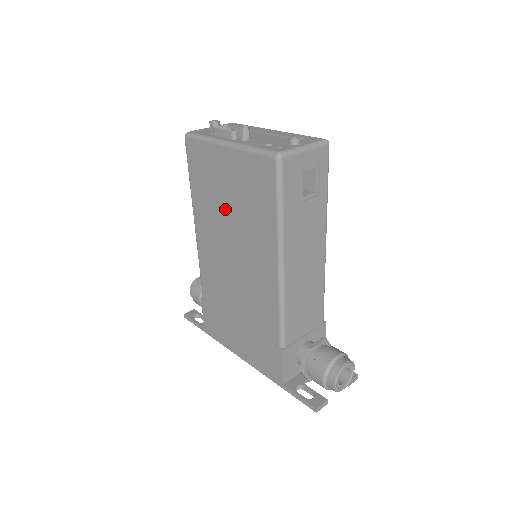
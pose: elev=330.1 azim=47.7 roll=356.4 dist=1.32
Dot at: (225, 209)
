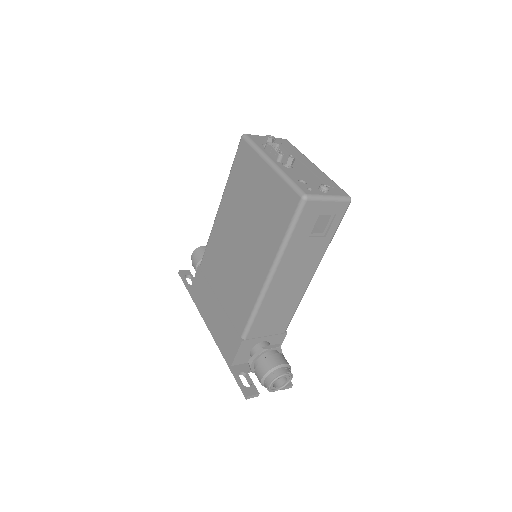
Dot at: (247, 211)
